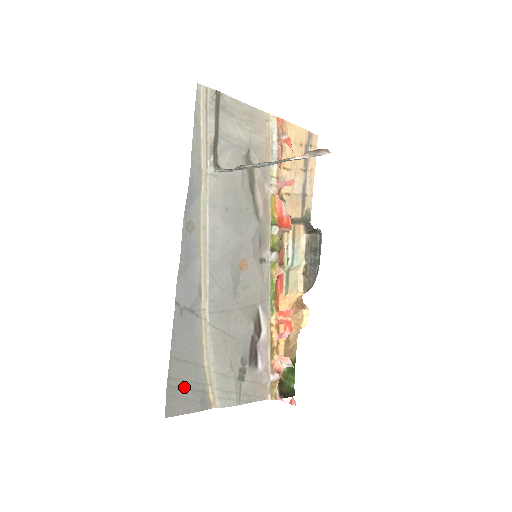
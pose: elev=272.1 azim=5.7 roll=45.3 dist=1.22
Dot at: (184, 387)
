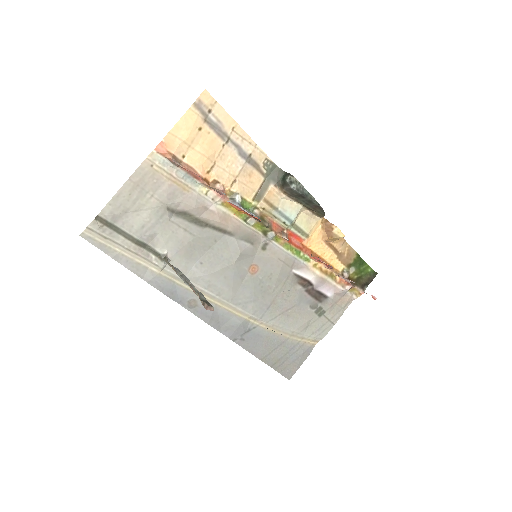
Dot at: (286, 358)
